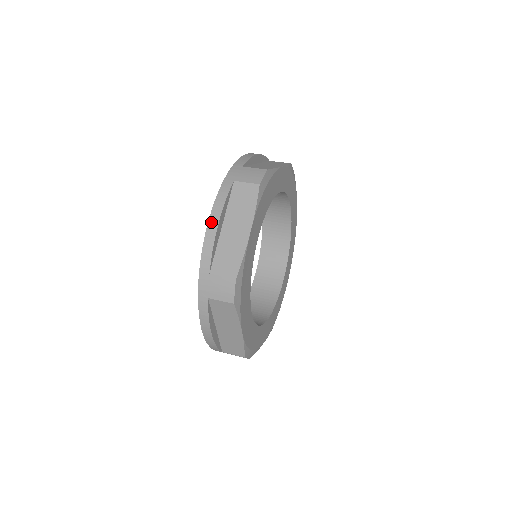
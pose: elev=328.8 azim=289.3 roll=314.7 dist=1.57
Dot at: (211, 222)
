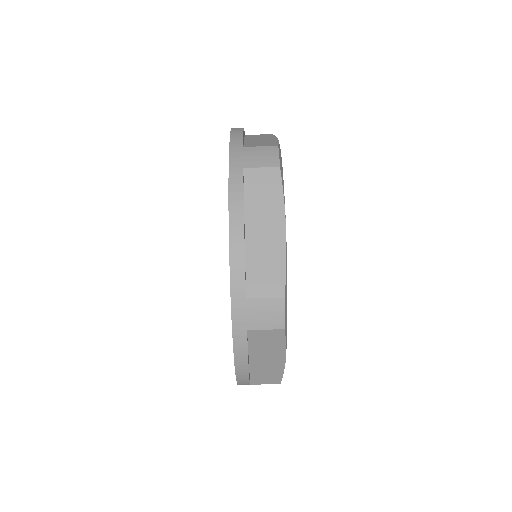
Dot at: (239, 373)
